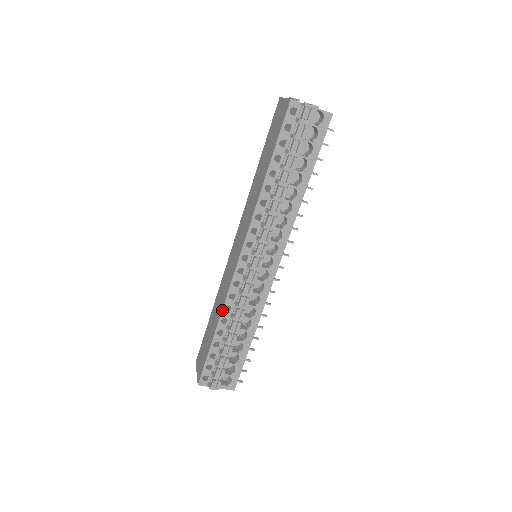
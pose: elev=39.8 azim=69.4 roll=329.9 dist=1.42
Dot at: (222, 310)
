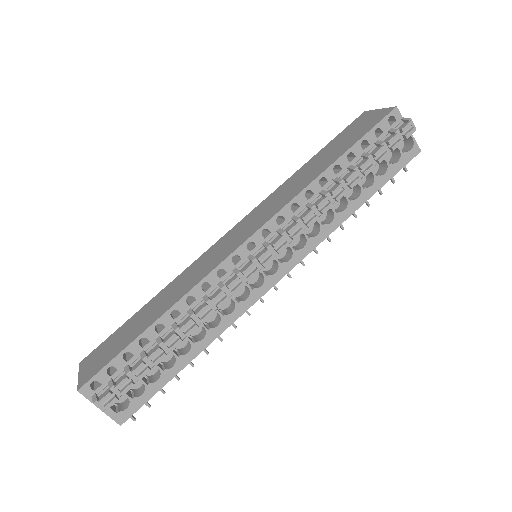
Dot at: (182, 297)
